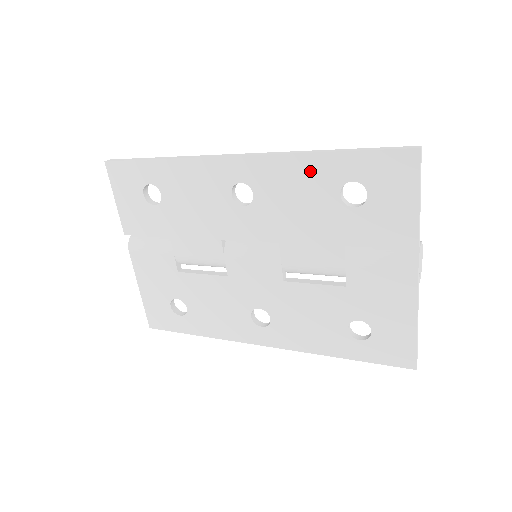
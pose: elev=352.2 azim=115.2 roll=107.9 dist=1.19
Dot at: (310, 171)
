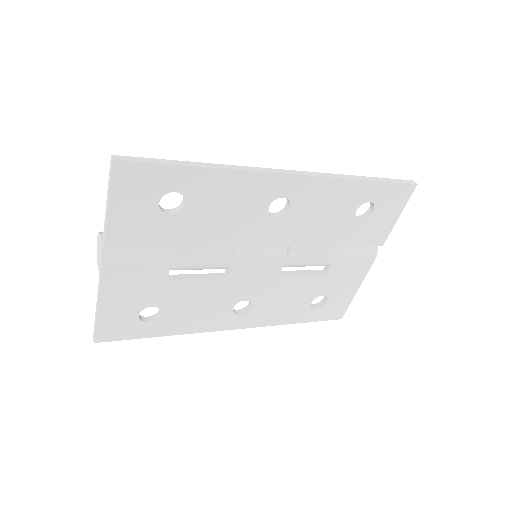
Dot at: (345, 193)
